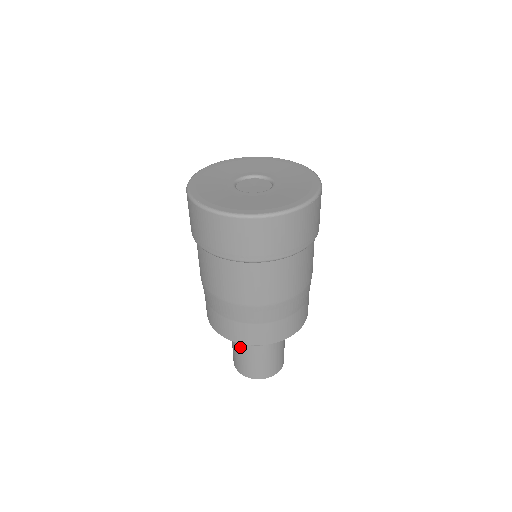
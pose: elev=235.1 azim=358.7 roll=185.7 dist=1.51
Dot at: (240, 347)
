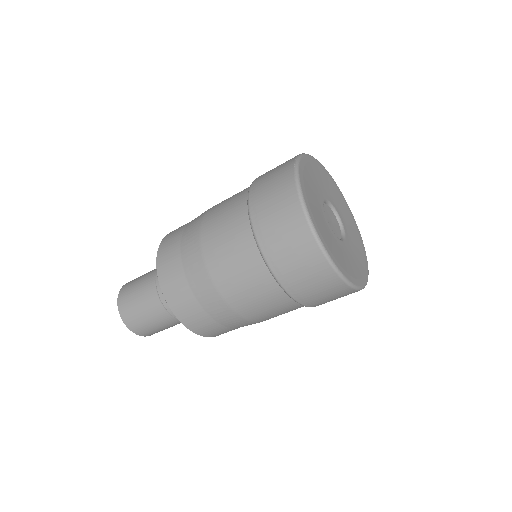
Dot at: (157, 310)
